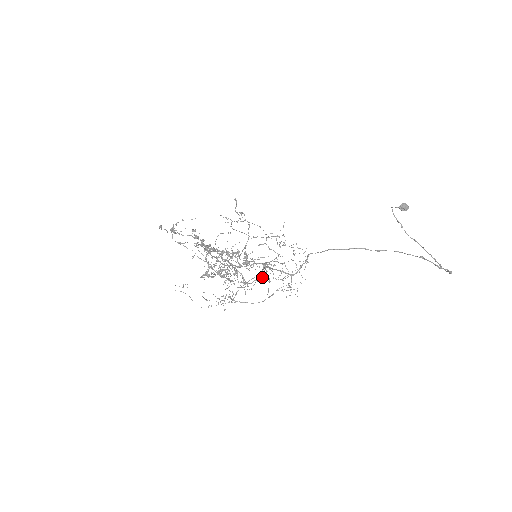
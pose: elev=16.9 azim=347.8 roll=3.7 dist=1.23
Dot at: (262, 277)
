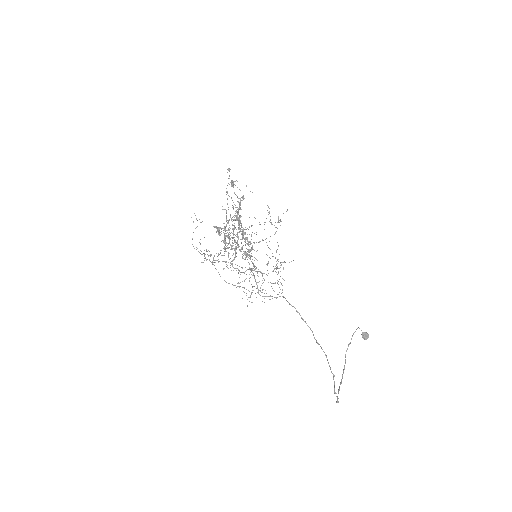
Dot at: (244, 272)
